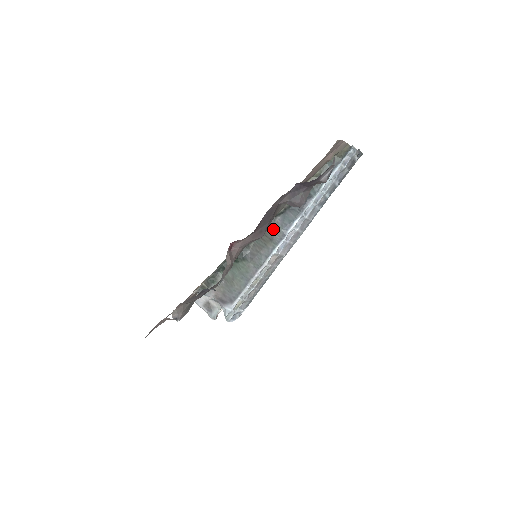
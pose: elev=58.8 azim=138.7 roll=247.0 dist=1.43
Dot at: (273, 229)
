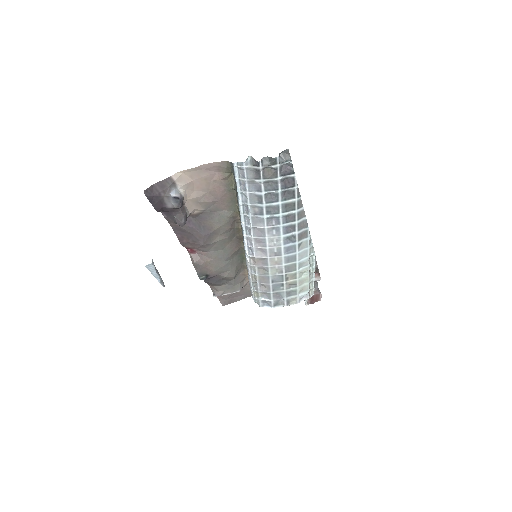
Dot at: occluded
